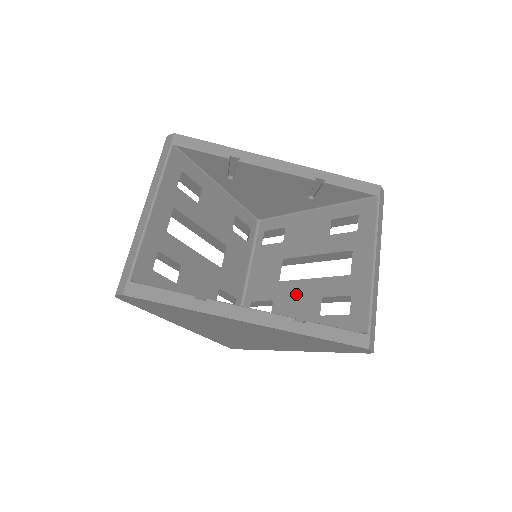
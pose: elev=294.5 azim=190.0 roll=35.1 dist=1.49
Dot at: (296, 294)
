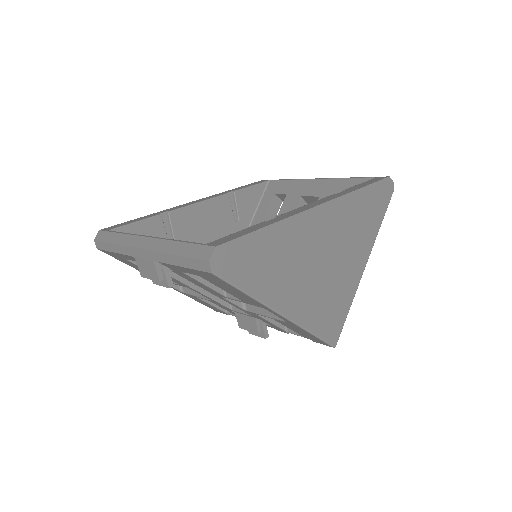
Dot at: occluded
